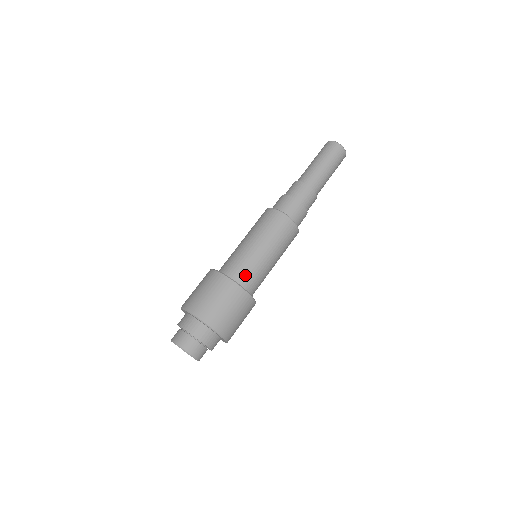
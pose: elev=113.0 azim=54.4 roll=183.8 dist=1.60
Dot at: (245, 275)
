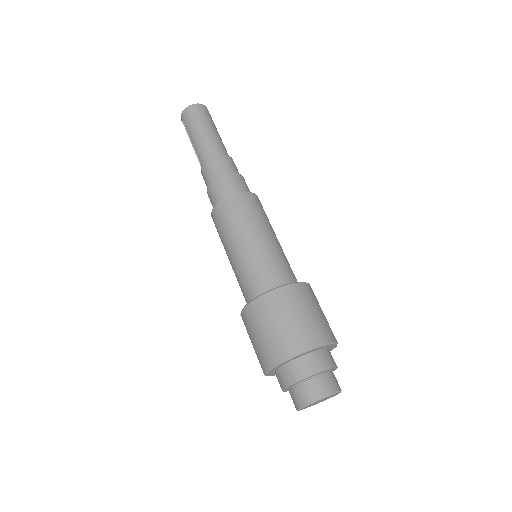
Dot at: (280, 273)
